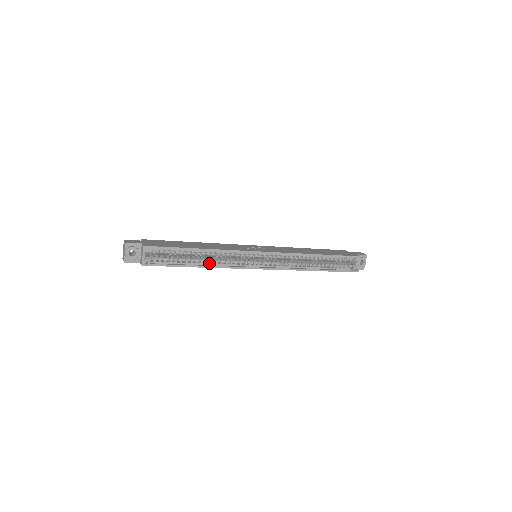
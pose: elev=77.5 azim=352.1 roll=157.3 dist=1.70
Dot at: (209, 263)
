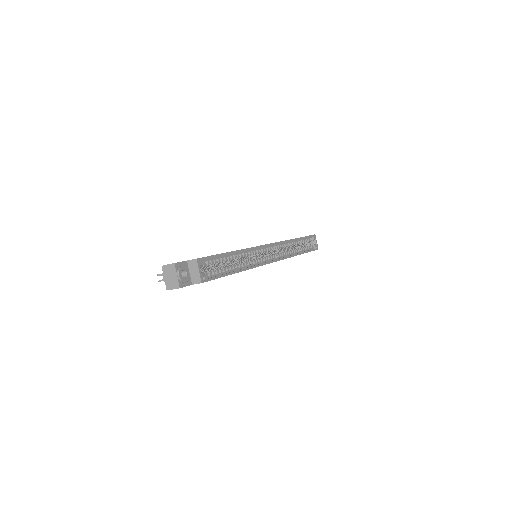
Dot at: (242, 266)
